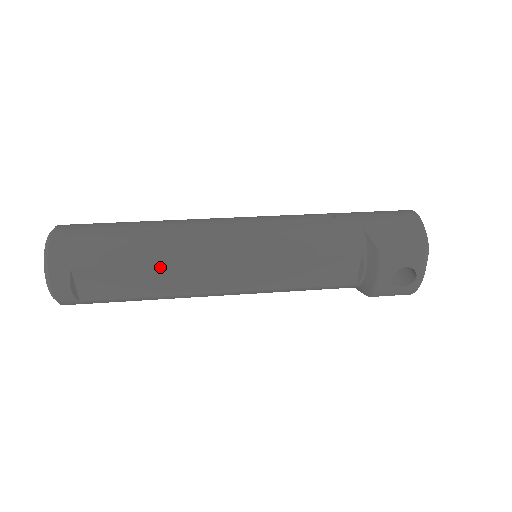
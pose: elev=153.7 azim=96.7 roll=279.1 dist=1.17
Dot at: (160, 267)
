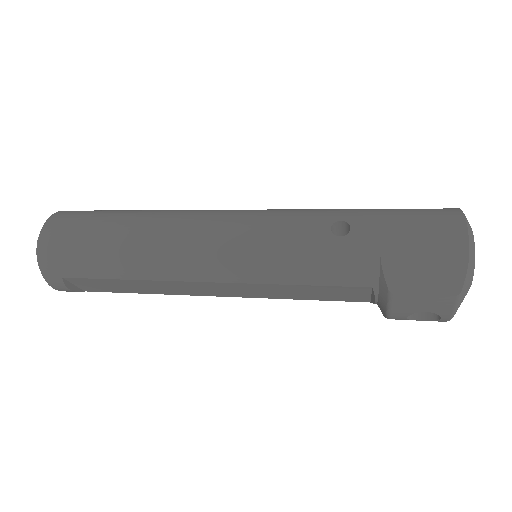
Dot at: (144, 281)
